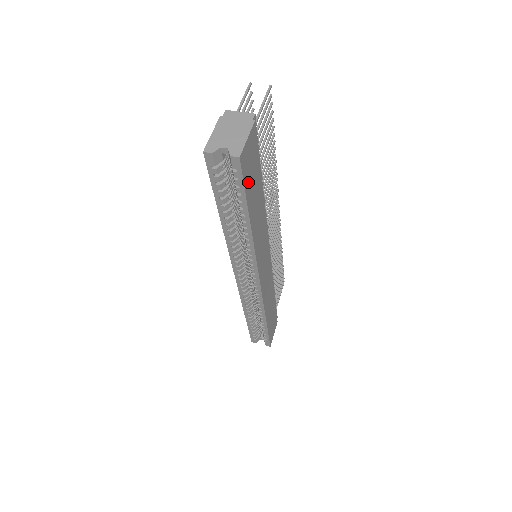
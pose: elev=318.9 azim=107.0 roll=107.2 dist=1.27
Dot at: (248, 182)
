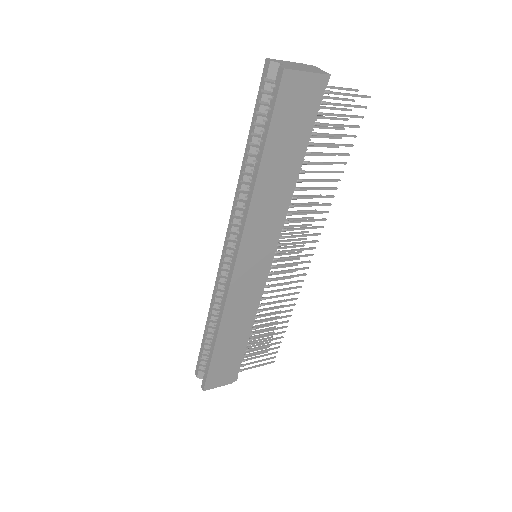
Dot at: (281, 117)
